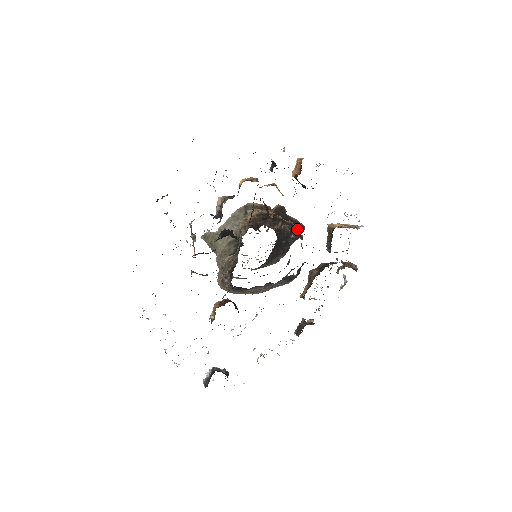
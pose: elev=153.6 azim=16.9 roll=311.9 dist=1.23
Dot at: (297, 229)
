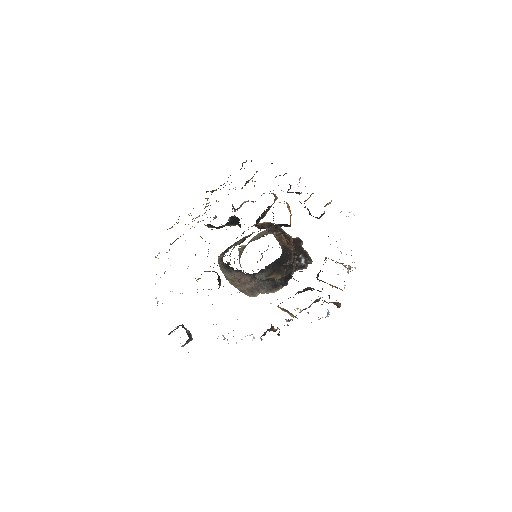
Dot at: (304, 258)
